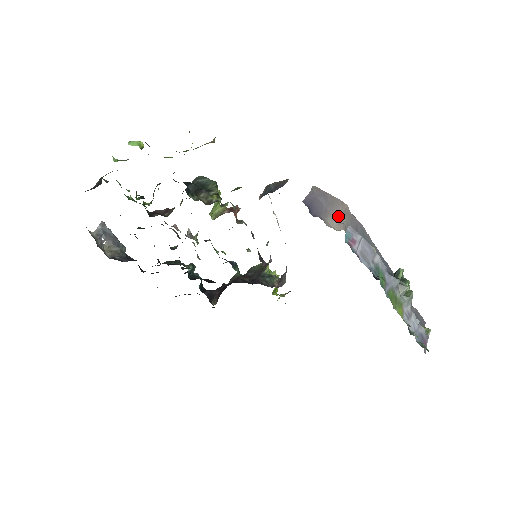
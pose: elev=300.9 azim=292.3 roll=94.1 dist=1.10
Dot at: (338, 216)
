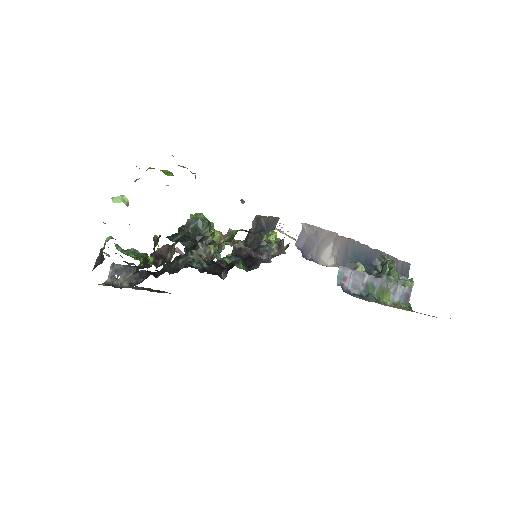
Dot at: (329, 248)
